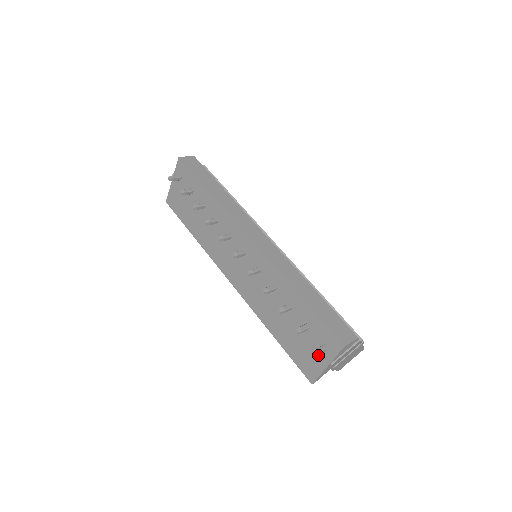
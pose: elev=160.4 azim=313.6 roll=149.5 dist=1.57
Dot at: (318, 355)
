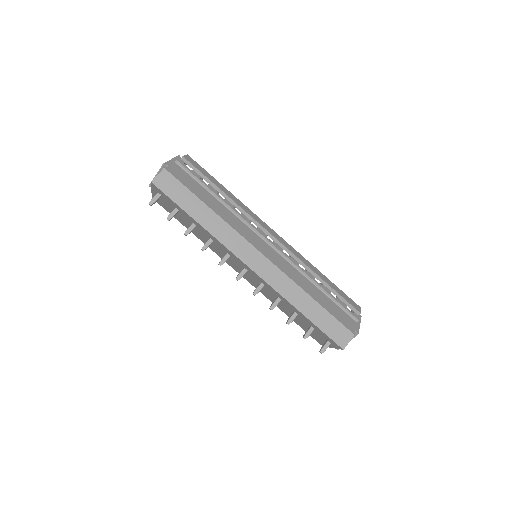
Dot at: (324, 341)
